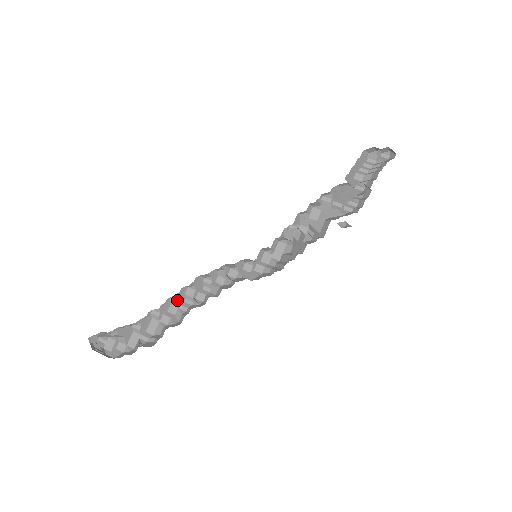
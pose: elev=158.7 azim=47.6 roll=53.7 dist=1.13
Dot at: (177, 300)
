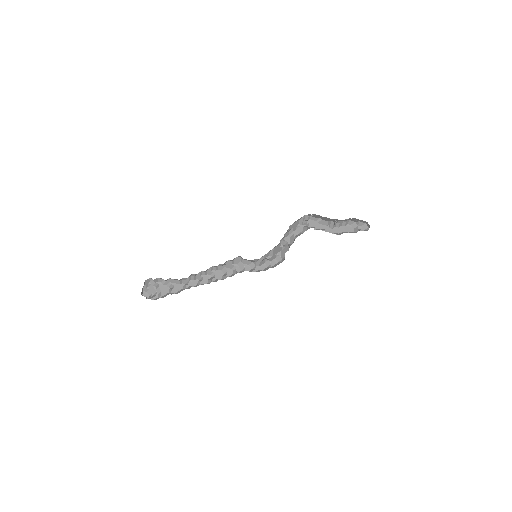
Dot at: (202, 280)
